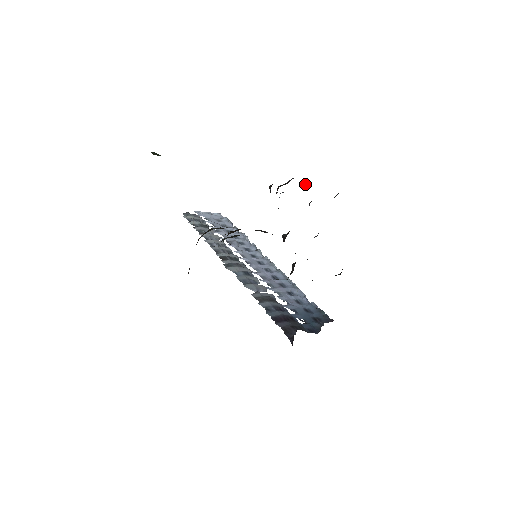
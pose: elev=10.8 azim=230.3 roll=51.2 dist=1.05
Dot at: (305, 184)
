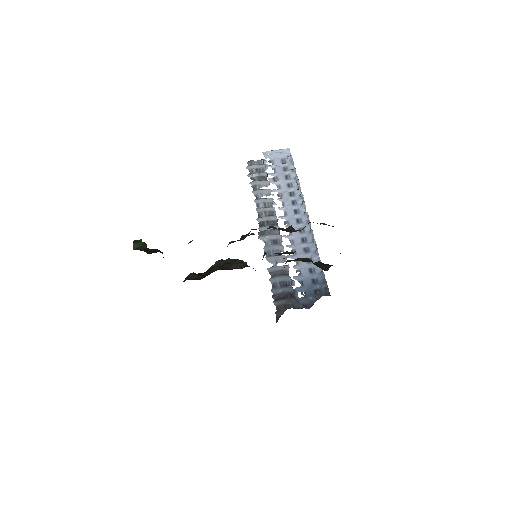
Dot at: (269, 227)
